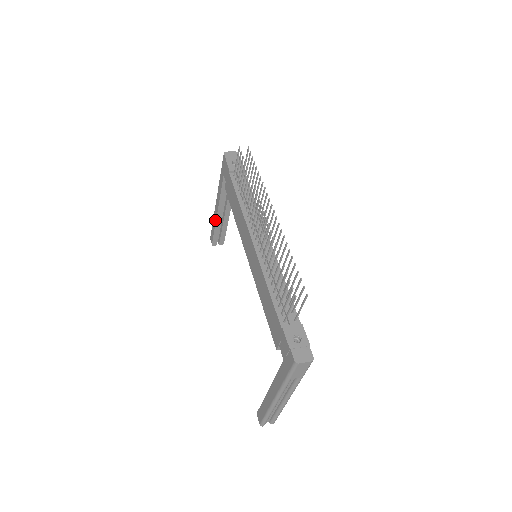
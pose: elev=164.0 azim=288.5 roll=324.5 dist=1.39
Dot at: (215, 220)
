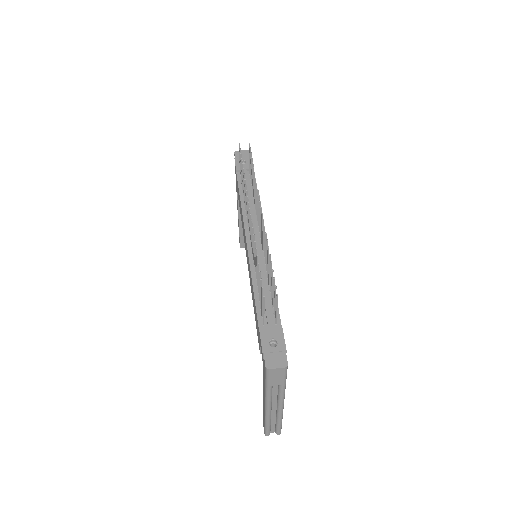
Dot at: (238, 222)
